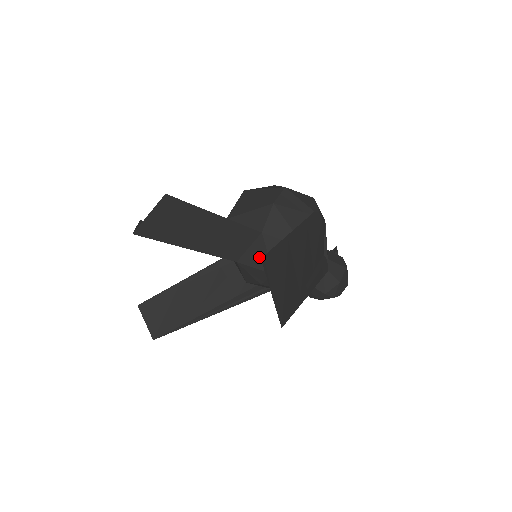
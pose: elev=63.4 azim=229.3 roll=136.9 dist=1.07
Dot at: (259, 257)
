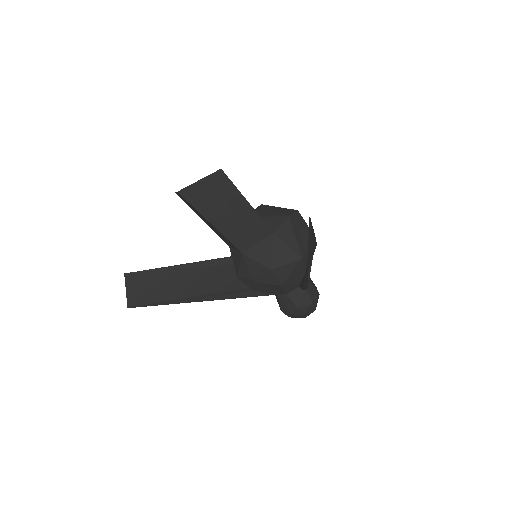
Dot at: (263, 253)
